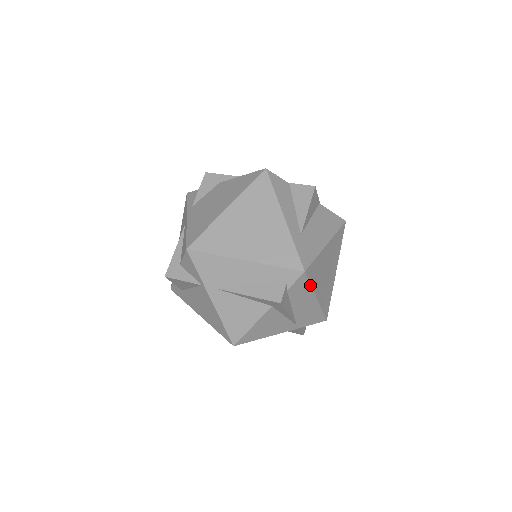
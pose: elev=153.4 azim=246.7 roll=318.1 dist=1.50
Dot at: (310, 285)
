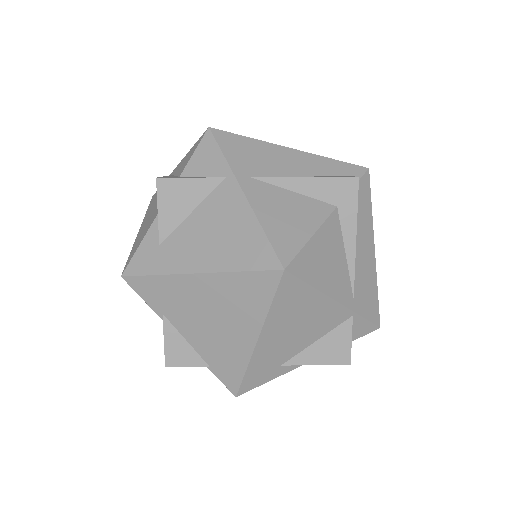
Dot at: (371, 207)
